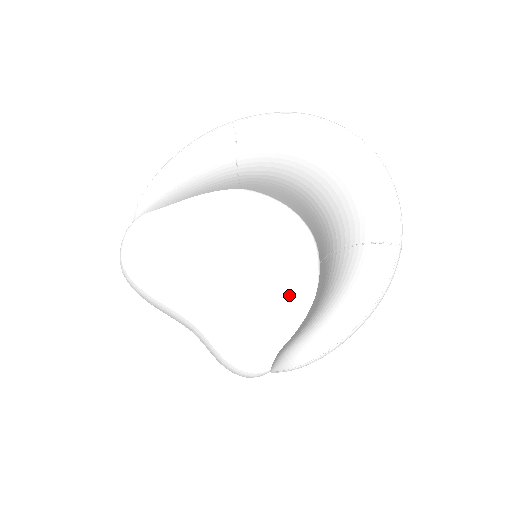
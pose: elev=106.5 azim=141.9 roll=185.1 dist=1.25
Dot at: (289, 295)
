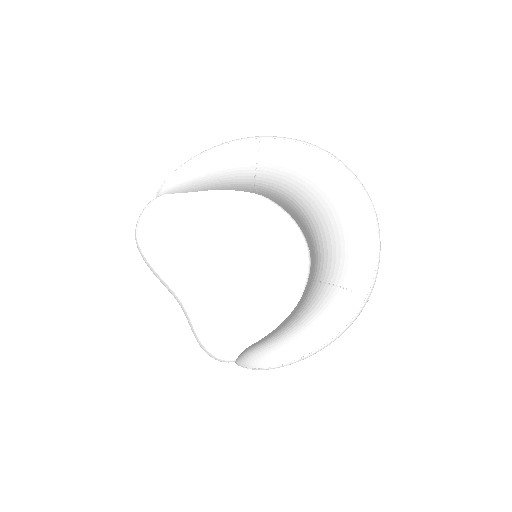
Dot at: (271, 302)
